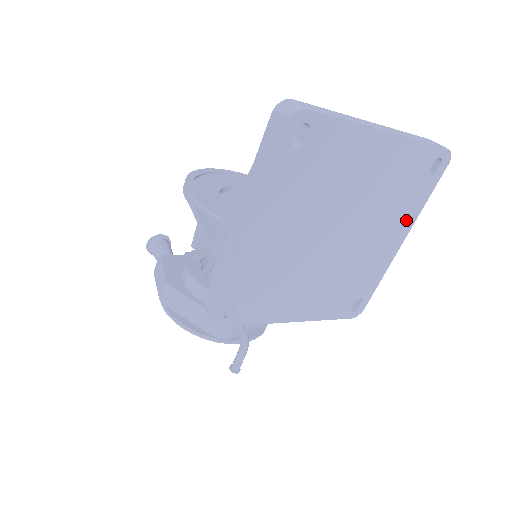
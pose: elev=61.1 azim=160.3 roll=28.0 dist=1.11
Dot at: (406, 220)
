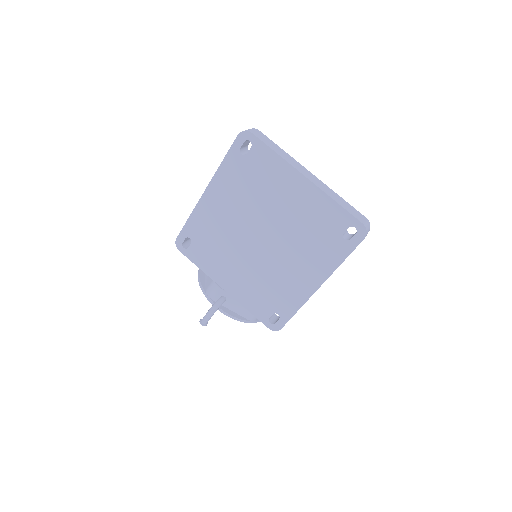
Dot at: (323, 267)
